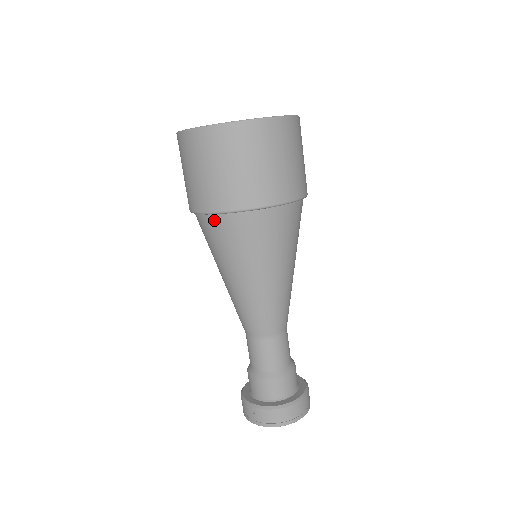
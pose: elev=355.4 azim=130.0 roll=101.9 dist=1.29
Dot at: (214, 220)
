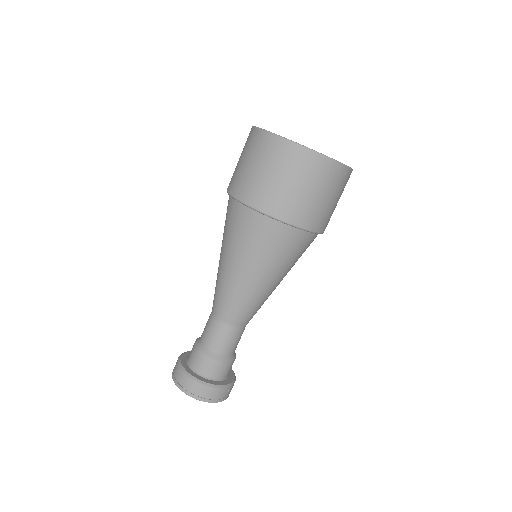
Dot at: (234, 204)
